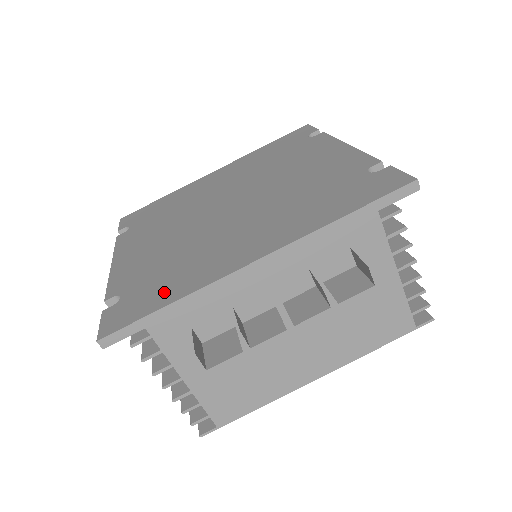
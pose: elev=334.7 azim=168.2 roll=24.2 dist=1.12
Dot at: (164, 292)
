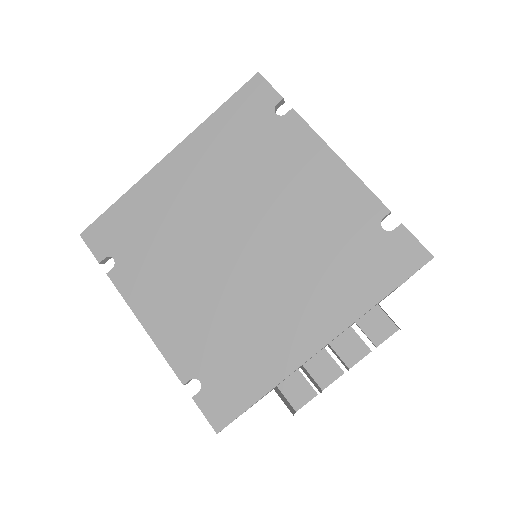
Dot at: (248, 380)
